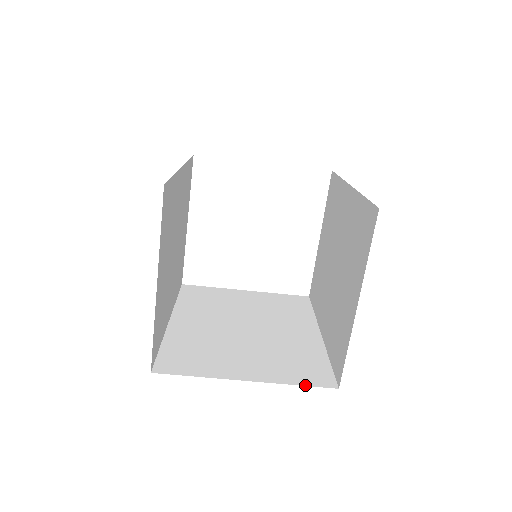
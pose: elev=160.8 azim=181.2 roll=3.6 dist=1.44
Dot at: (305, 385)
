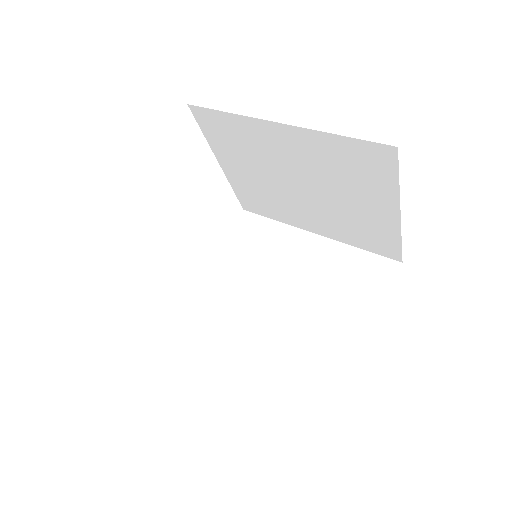
Dot at: occluded
